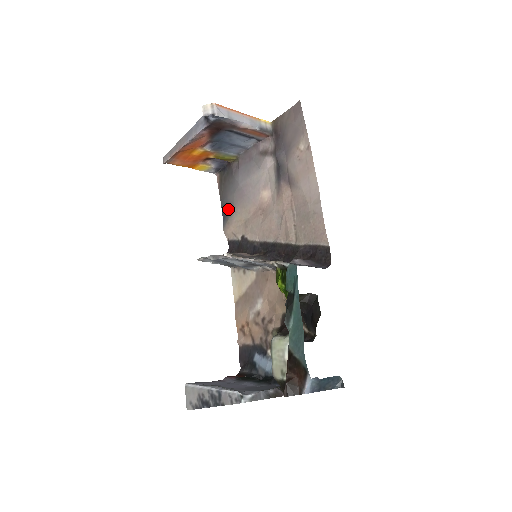
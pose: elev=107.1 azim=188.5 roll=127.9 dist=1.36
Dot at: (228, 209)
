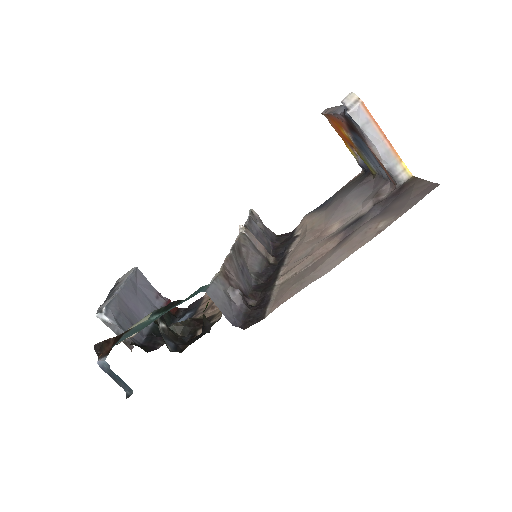
Dot at: (326, 205)
